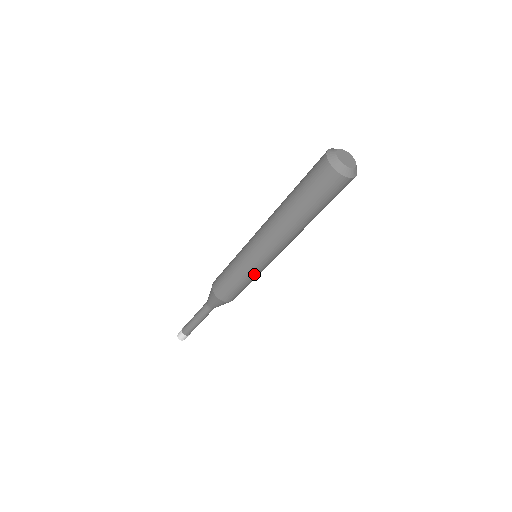
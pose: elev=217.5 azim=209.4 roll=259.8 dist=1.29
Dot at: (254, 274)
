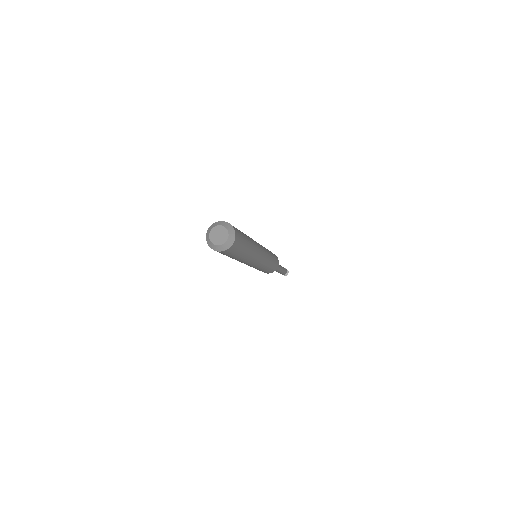
Dot at: (260, 268)
